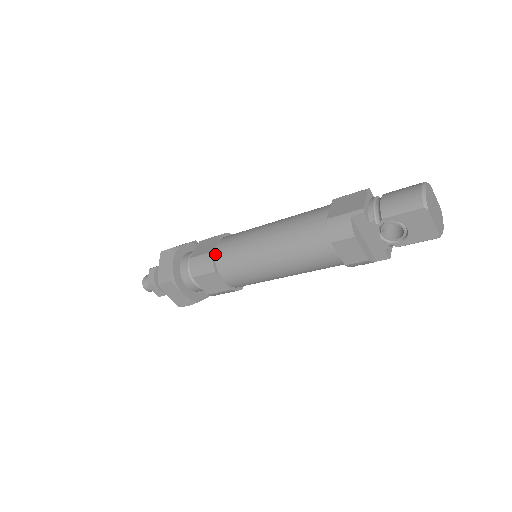
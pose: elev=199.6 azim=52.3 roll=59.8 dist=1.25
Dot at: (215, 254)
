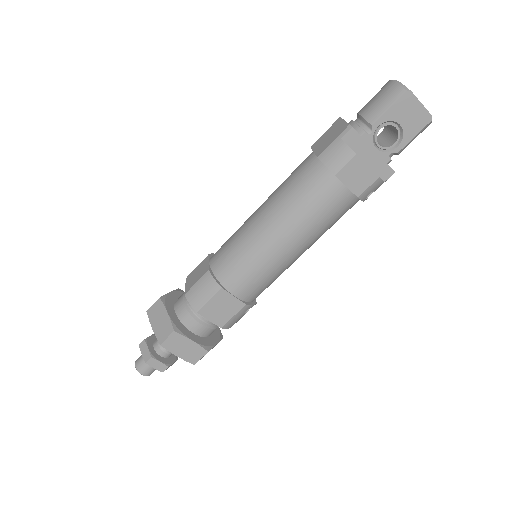
Dot at: (212, 271)
